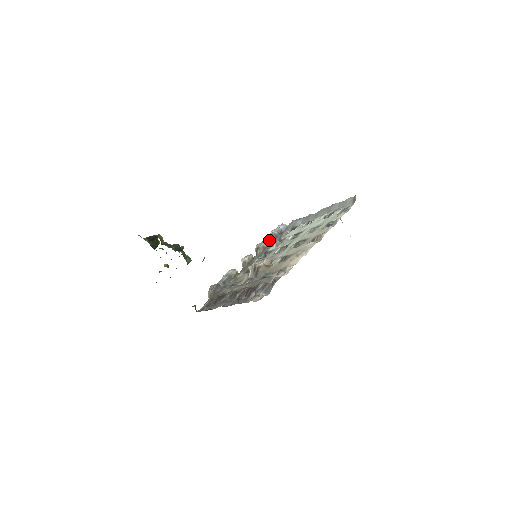
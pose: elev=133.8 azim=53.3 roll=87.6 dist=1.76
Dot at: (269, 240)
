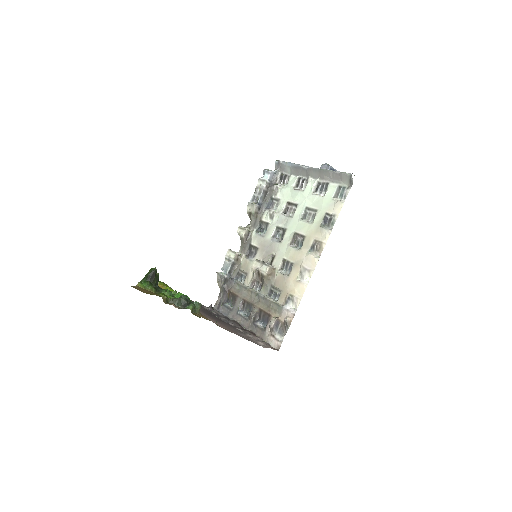
Dot at: (260, 201)
